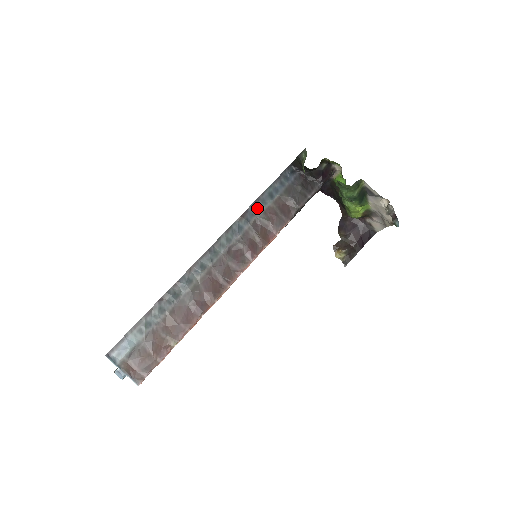
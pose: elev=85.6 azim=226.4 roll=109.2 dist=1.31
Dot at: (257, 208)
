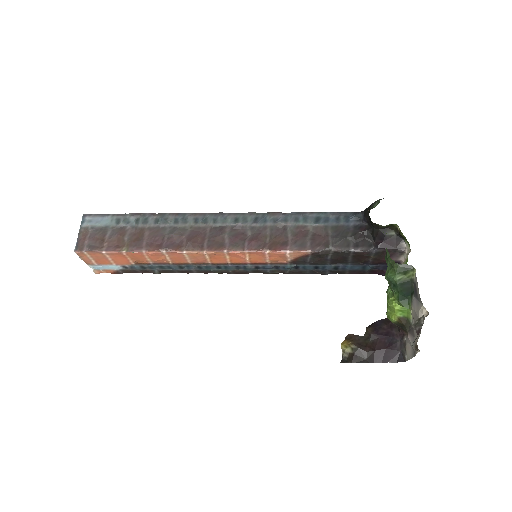
Dot at: (294, 219)
